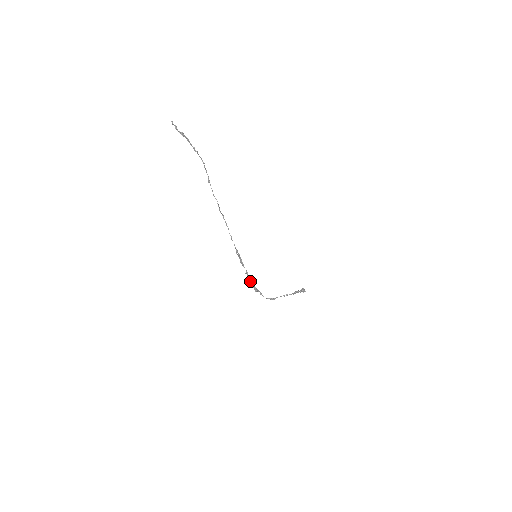
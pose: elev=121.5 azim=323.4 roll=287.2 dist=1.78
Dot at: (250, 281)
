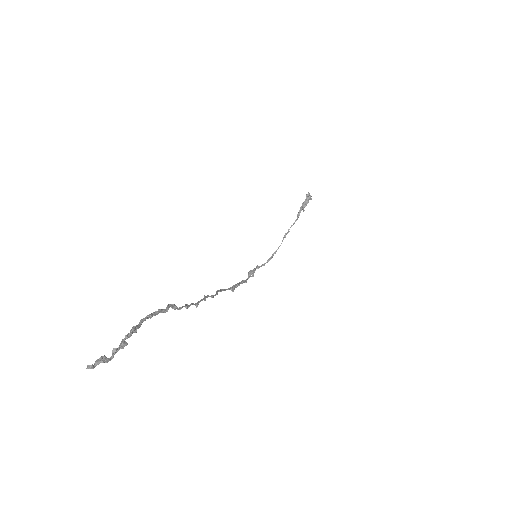
Dot at: (246, 281)
